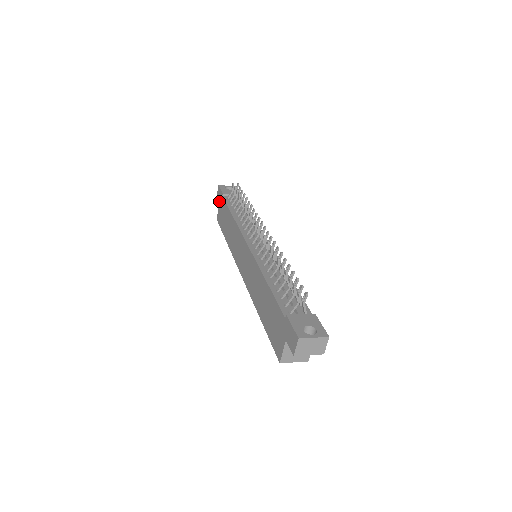
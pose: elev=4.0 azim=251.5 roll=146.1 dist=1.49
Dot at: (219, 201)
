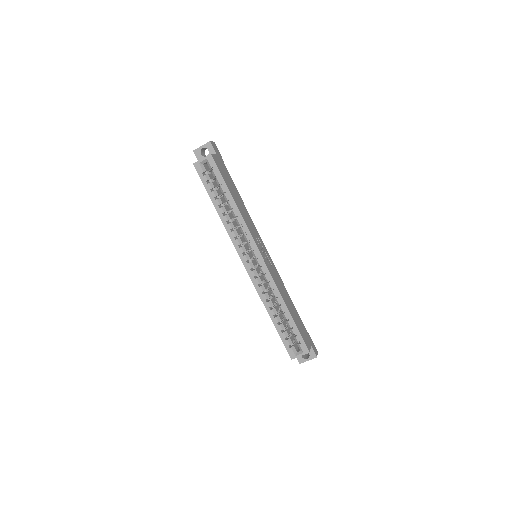
Dot at: occluded
